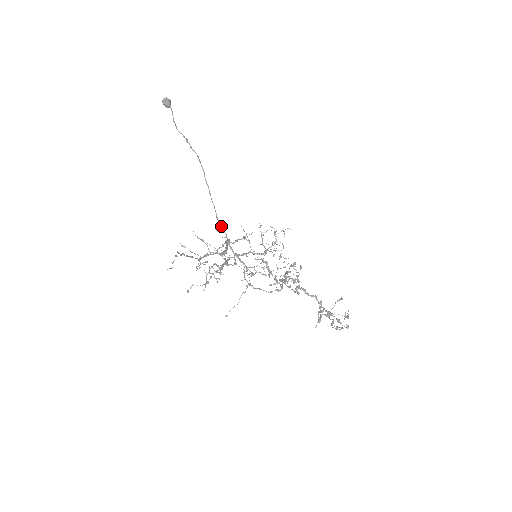
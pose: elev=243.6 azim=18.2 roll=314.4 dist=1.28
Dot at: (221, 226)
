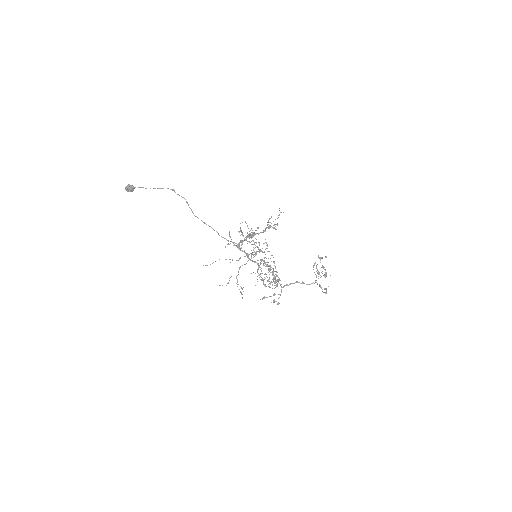
Dot at: occluded
